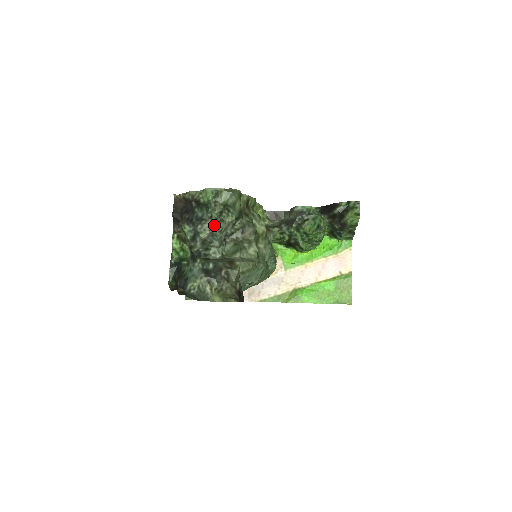
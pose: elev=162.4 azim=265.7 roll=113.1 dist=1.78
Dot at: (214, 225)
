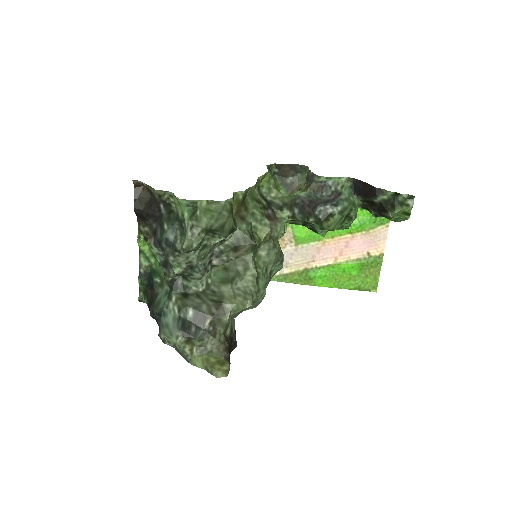
Dot at: (192, 257)
